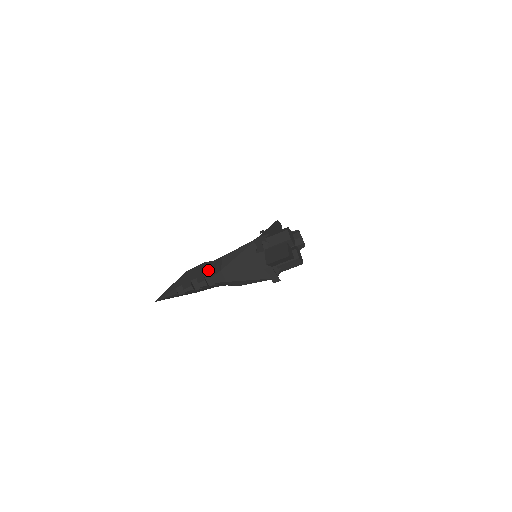
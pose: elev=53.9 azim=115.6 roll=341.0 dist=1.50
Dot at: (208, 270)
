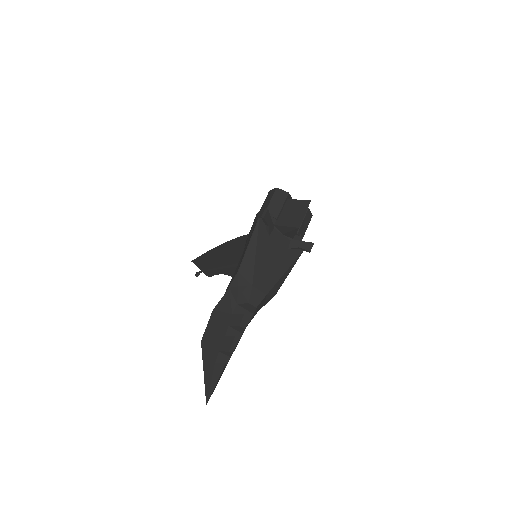
Dot at: (233, 305)
